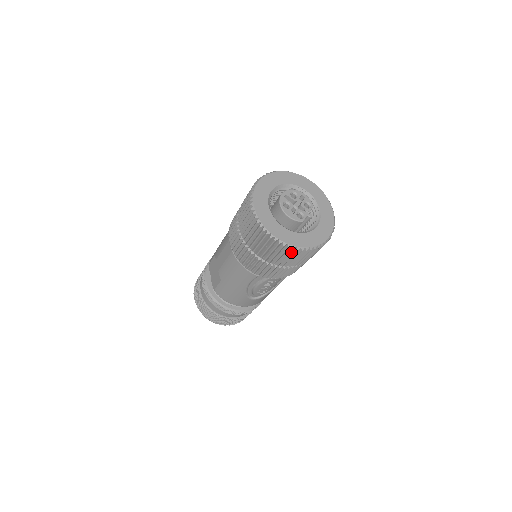
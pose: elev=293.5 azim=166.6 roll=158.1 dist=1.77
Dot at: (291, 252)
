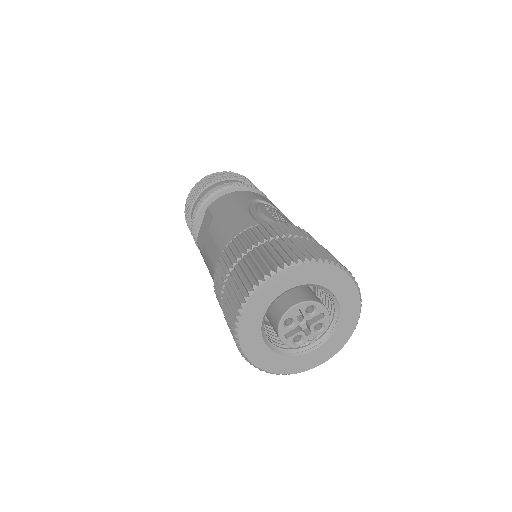
Dot at: occluded
